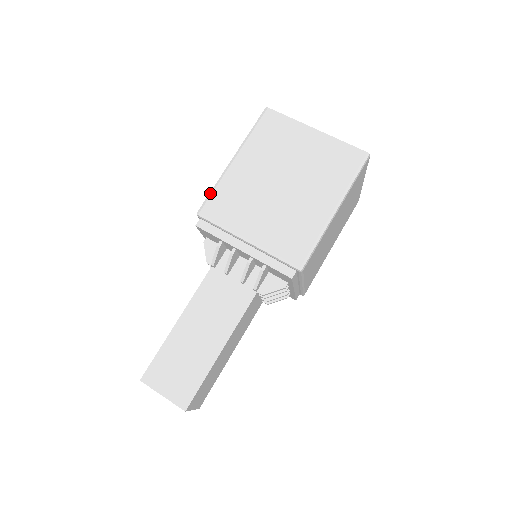
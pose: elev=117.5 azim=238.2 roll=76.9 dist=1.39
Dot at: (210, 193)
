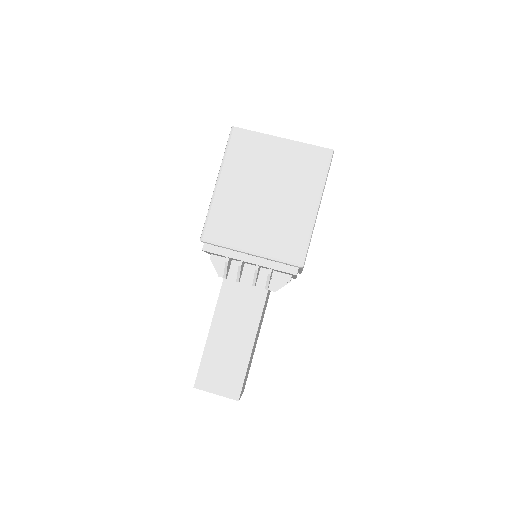
Dot at: (206, 219)
